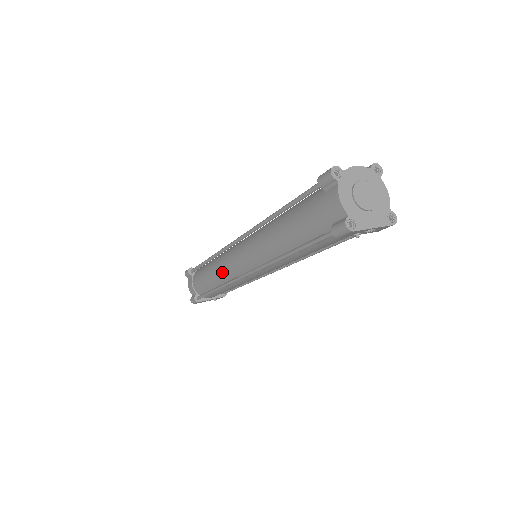
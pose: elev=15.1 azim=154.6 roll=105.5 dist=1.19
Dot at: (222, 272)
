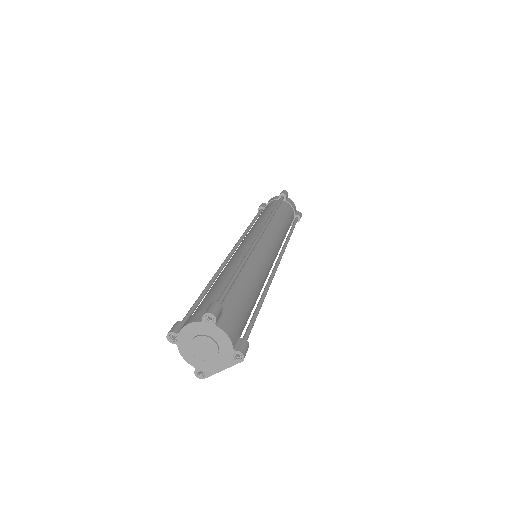
Dot at: occluded
